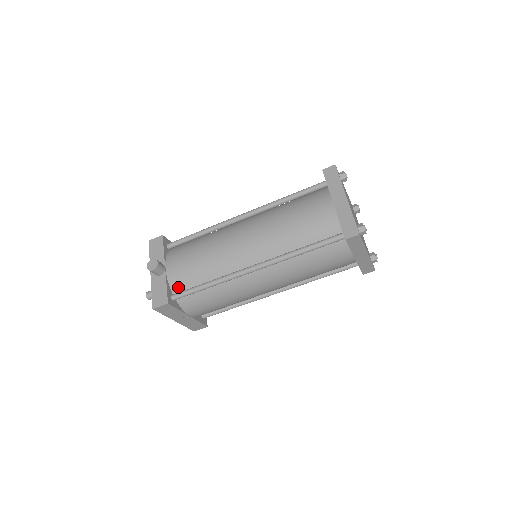
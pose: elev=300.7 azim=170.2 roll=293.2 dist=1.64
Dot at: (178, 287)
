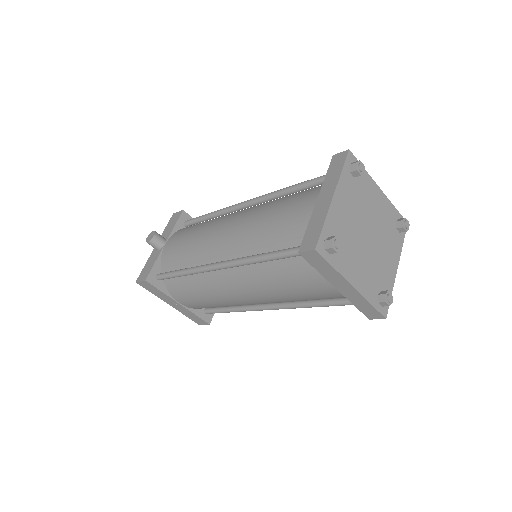
Dot at: (166, 267)
